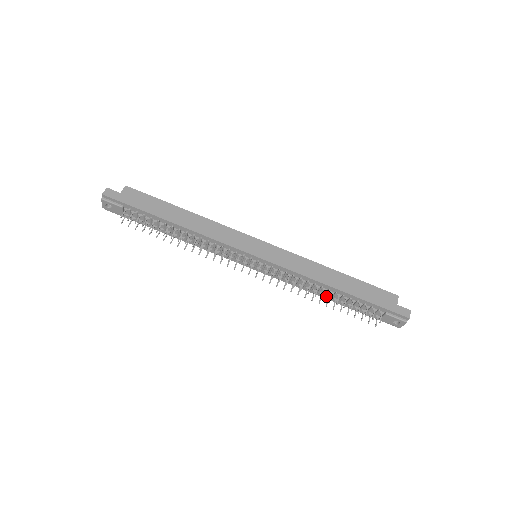
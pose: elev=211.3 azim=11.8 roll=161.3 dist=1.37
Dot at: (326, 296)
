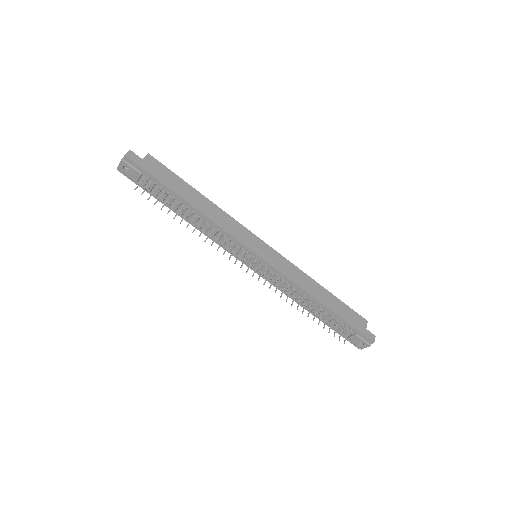
Dot at: occluded
